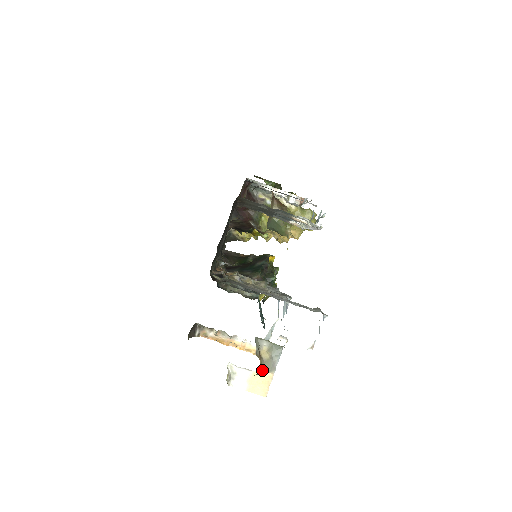
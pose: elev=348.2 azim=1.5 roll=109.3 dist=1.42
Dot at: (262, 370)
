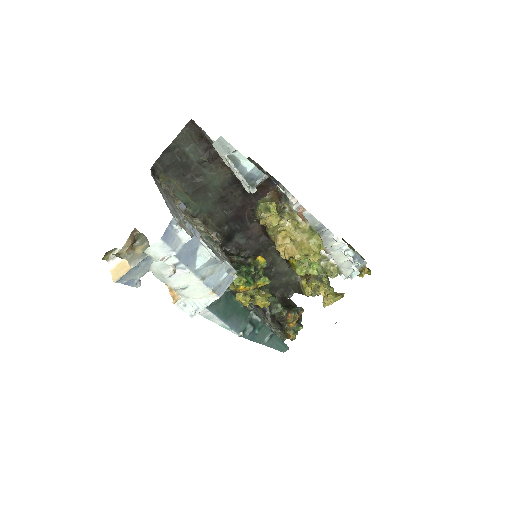
Dot at: (126, 258)
